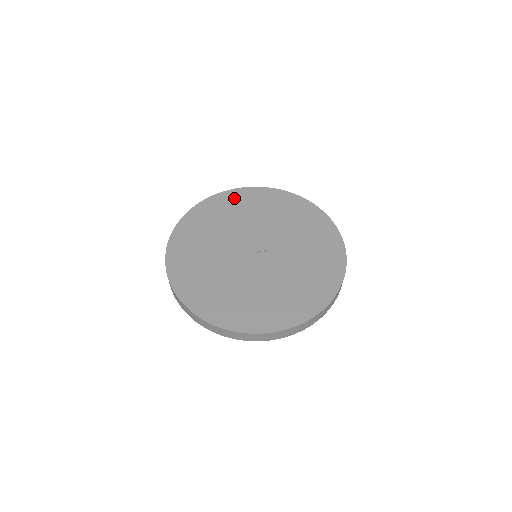
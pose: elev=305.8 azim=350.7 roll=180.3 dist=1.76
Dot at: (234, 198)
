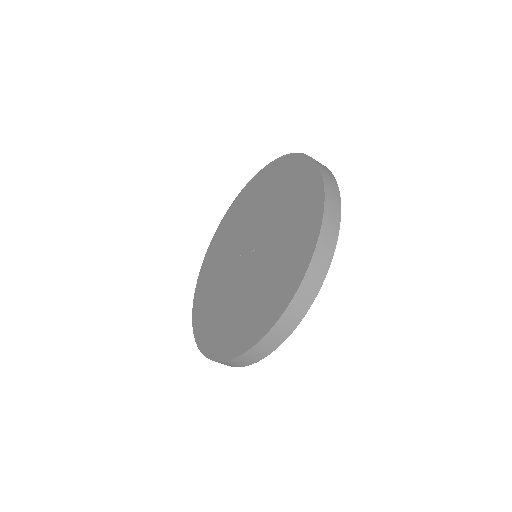
Dot at: (261, 180)
